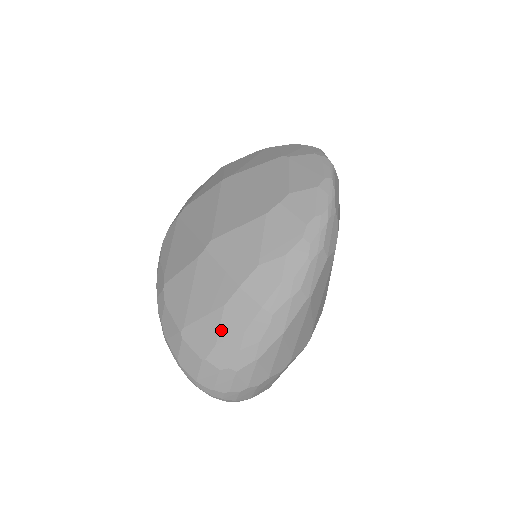
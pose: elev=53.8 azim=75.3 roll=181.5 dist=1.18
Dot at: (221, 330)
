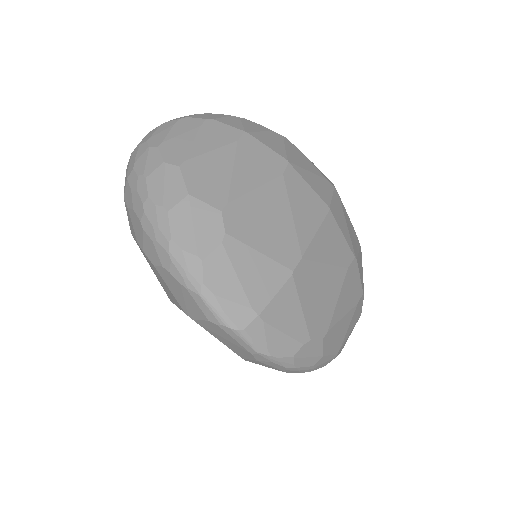
Dot at: occluded
